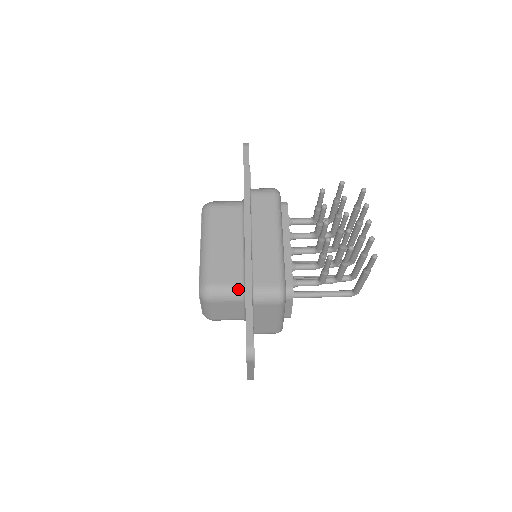
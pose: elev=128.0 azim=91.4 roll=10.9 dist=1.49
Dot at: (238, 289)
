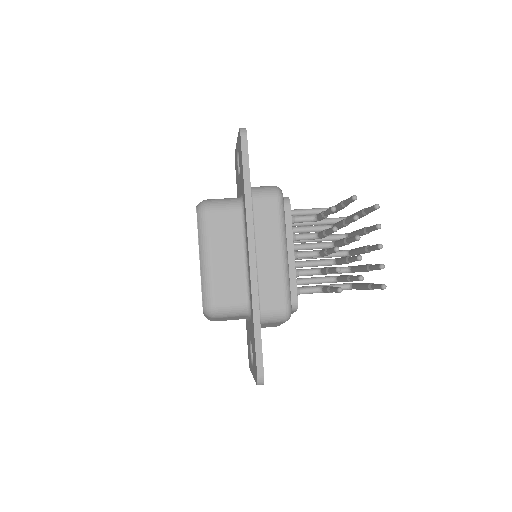
Dot at: (243, 307)
